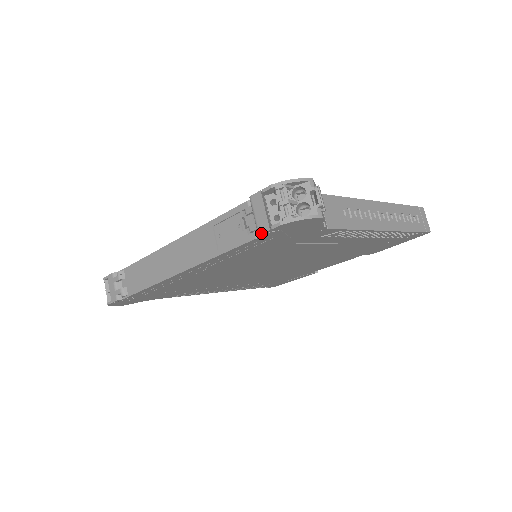
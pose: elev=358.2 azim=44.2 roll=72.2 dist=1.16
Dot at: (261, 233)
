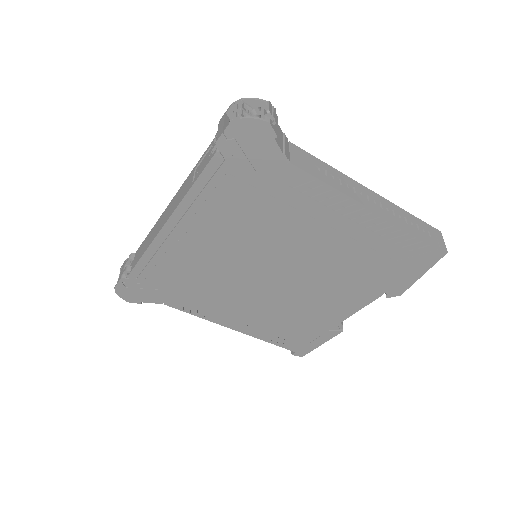
Dot at: (217, 140)
